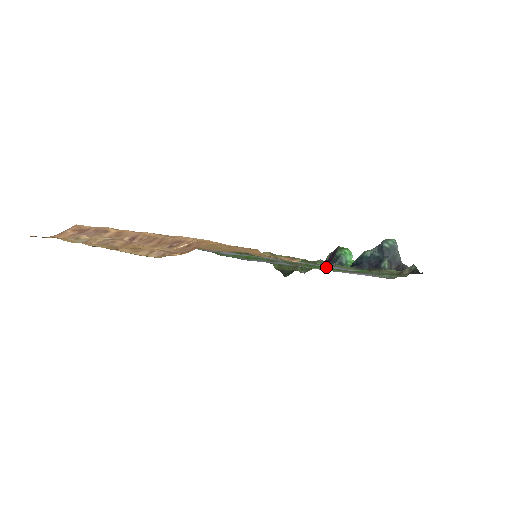
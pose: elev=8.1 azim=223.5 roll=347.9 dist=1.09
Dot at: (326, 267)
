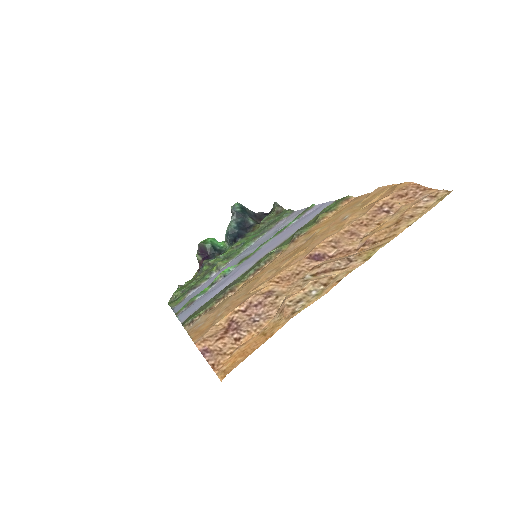
Dot at: occluded
